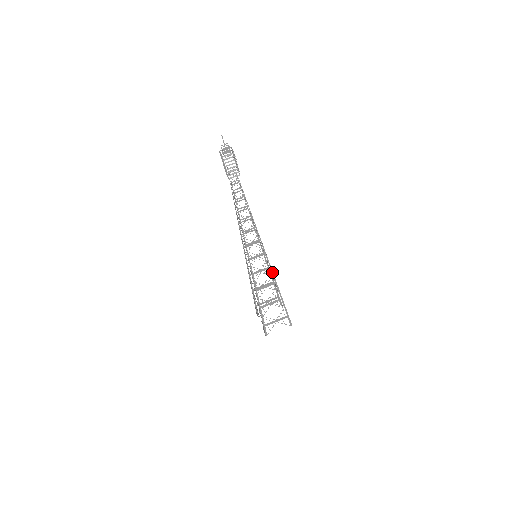
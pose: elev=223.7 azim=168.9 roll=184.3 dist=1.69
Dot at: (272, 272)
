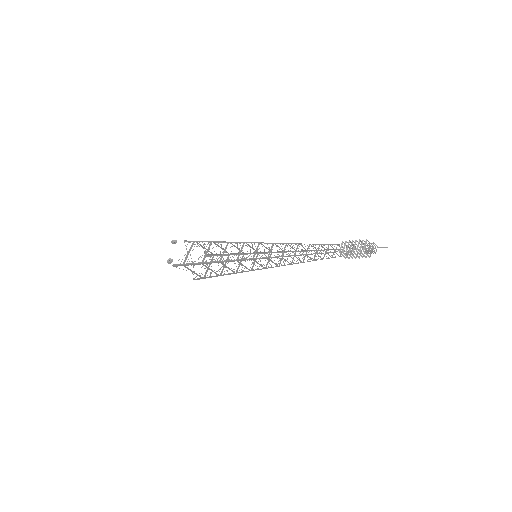
Dot at: occluded
